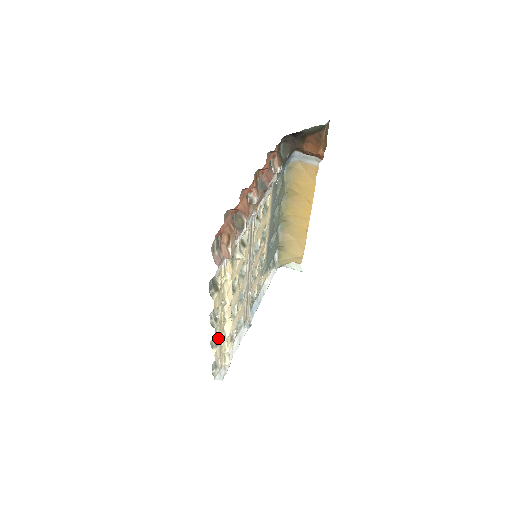
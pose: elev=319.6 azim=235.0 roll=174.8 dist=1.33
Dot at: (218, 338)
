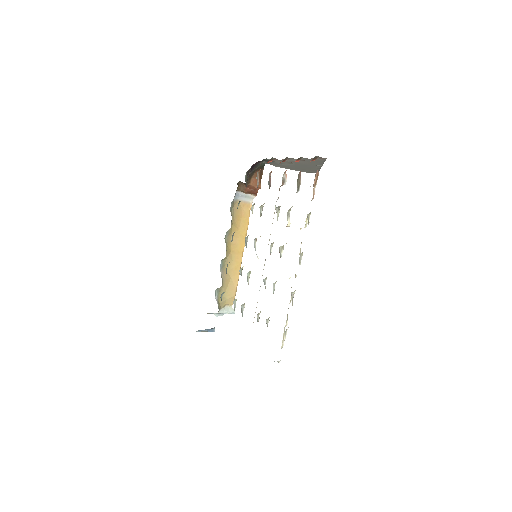
Dot at: (293, 297)
